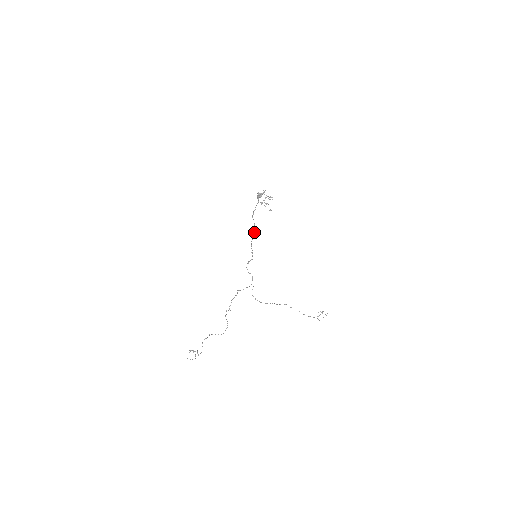
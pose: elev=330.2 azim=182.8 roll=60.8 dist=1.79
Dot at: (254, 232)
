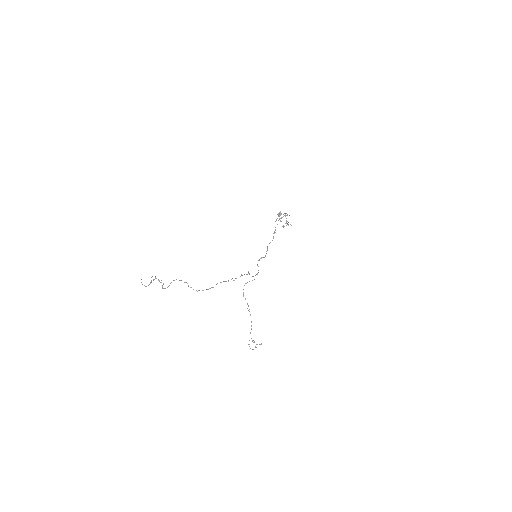
Dot at: occluded
